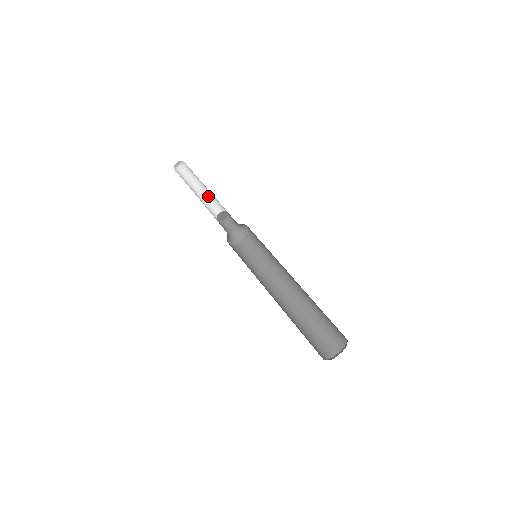
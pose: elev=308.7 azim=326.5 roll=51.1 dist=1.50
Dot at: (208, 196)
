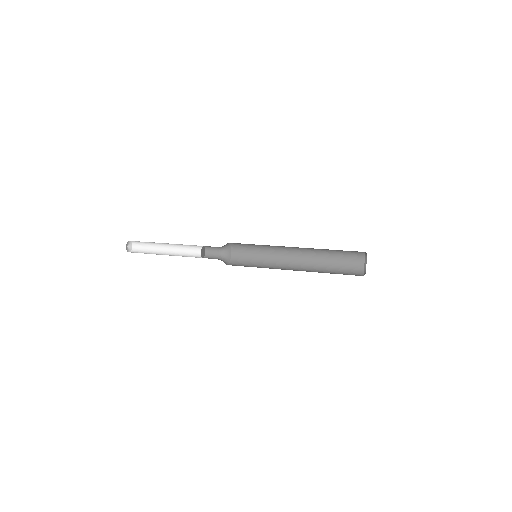
Dot at: (172, 255)
